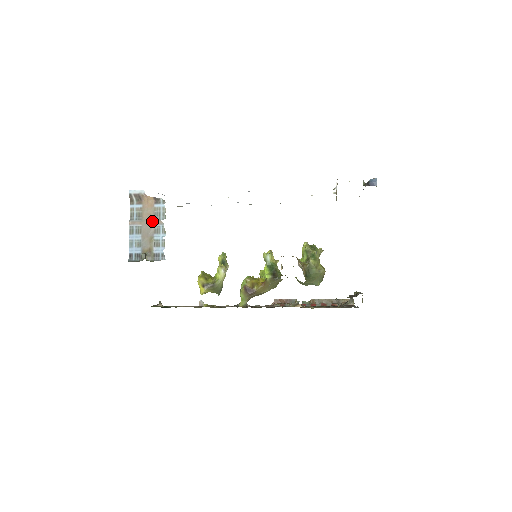
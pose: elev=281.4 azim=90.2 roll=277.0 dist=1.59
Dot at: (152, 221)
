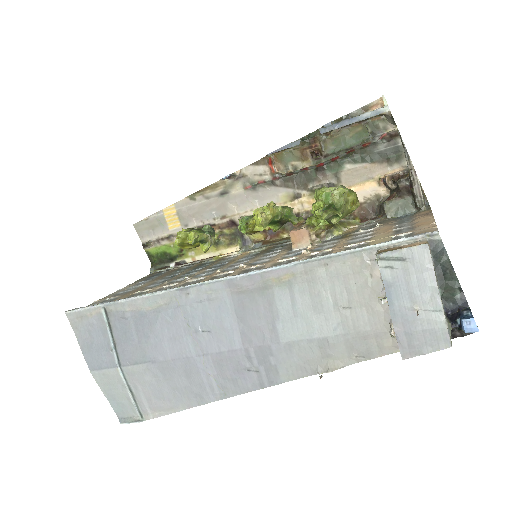
Dot at: occluded
